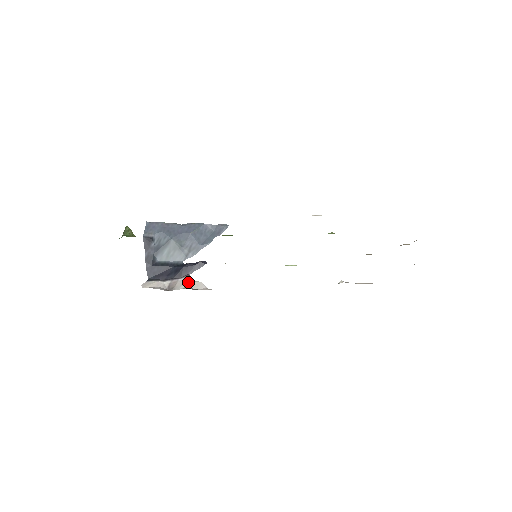
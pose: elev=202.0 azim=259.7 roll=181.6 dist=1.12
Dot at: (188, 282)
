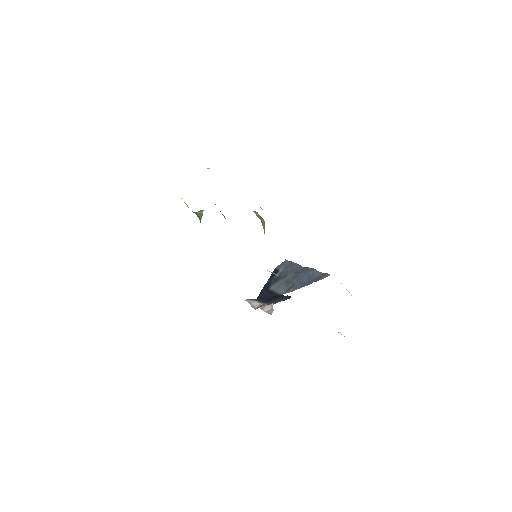
Dot at: (267, 305)
